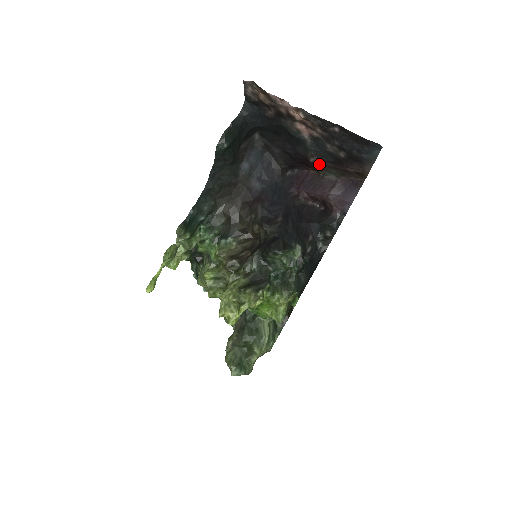
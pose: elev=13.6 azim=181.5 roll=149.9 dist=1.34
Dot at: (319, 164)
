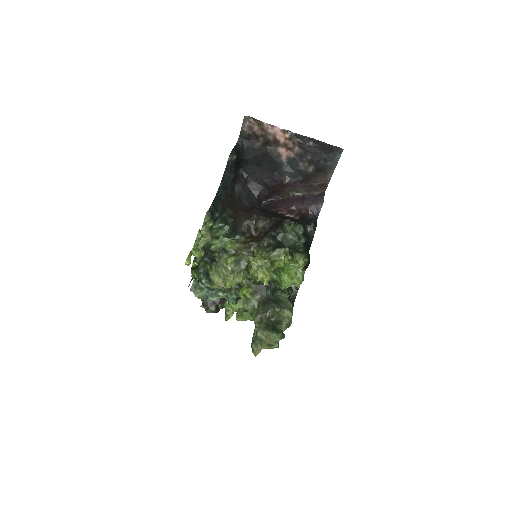
Dot at: (290, 186)
